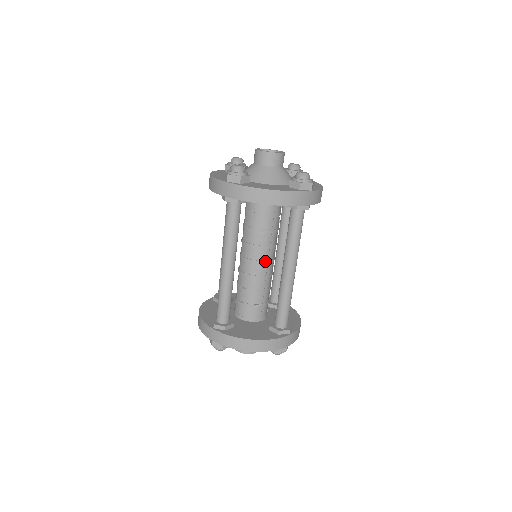
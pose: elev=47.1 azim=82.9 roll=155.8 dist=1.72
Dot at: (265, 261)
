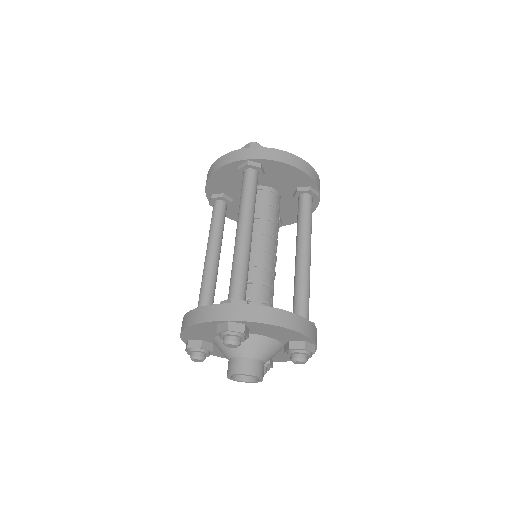
Dot at: (273, 252)
